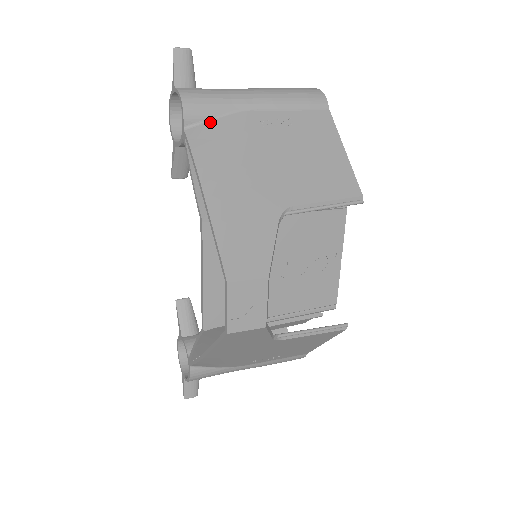
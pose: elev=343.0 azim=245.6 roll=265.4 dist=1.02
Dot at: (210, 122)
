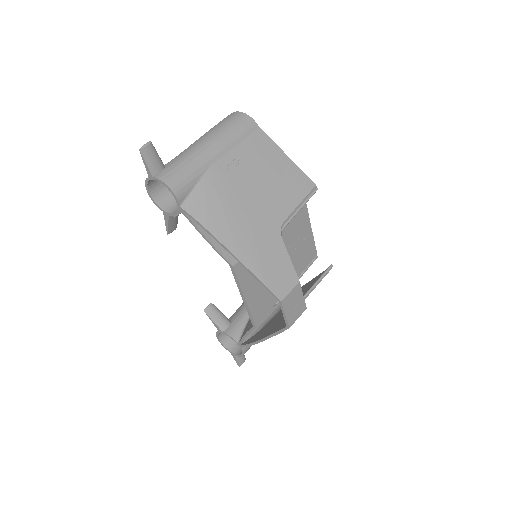
Dot at: (194, 191)
